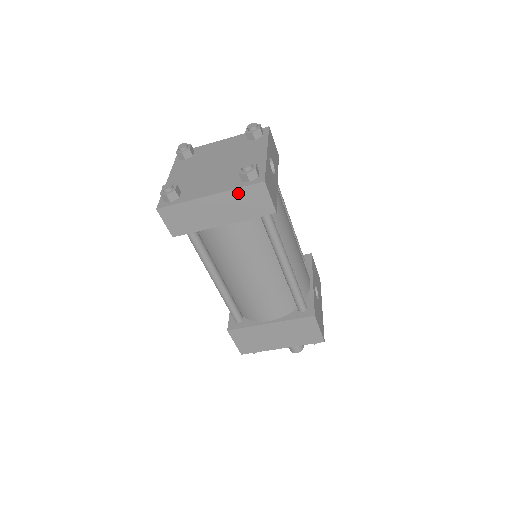
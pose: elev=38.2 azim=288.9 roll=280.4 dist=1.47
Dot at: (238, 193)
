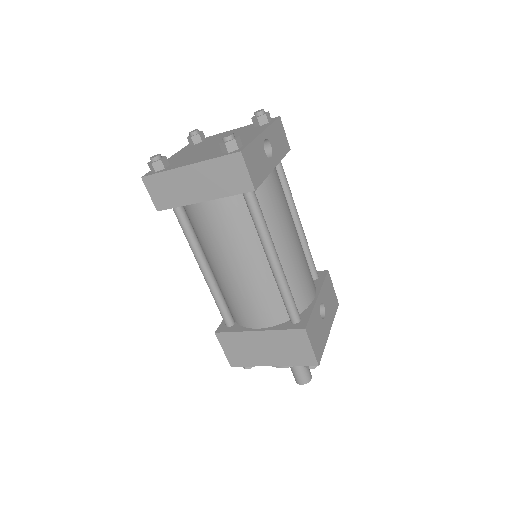
Dot at: (216, 164)
